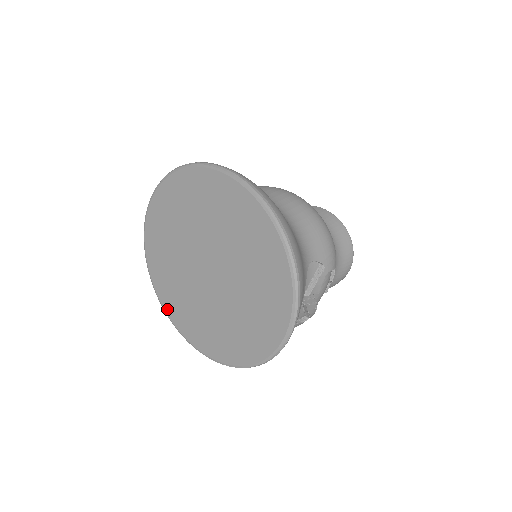
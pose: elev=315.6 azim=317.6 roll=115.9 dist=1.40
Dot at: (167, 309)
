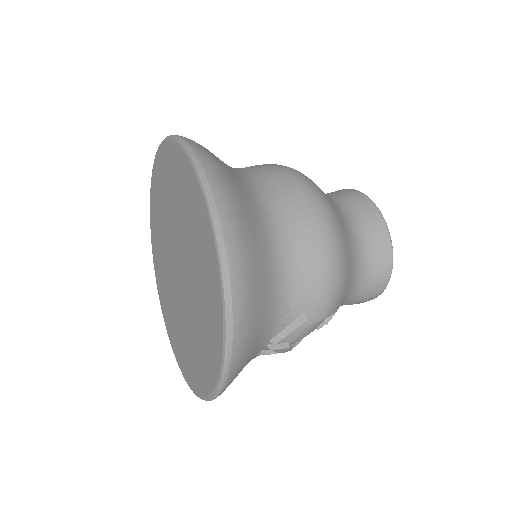
Dot at: (156, 272)
